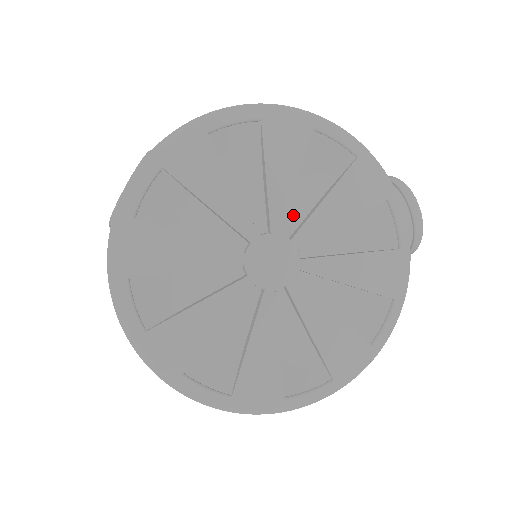
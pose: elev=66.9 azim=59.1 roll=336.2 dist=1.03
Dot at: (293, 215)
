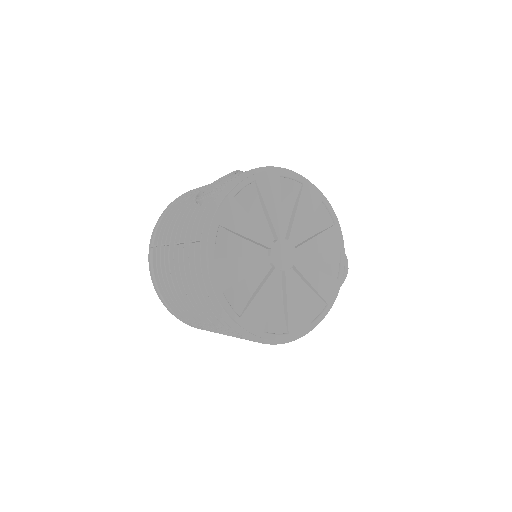
Dot at: (298, 237)
